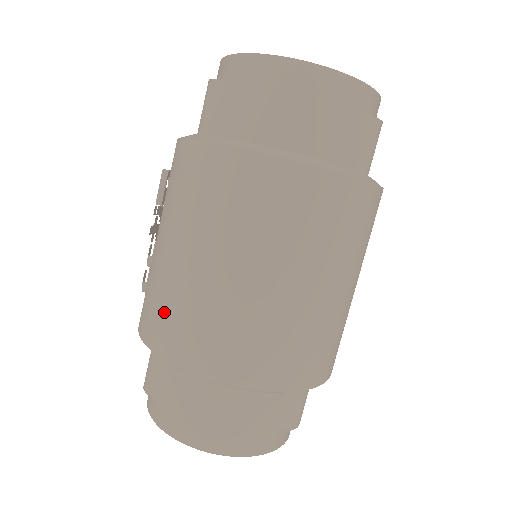
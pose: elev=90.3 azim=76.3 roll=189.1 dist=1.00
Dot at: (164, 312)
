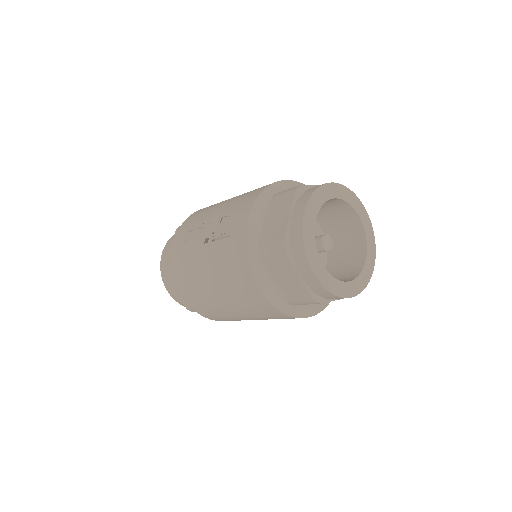
Dot at: (191, 286)
